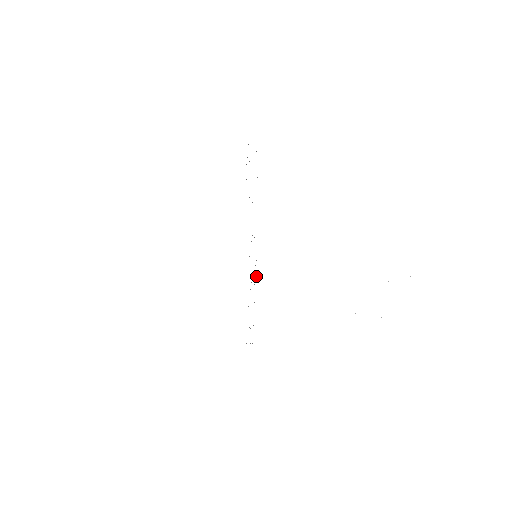
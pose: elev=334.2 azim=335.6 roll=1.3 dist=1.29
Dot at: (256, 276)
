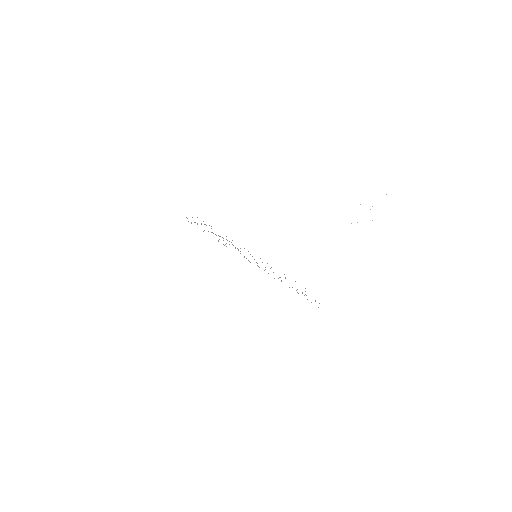
Dot at: occluded
